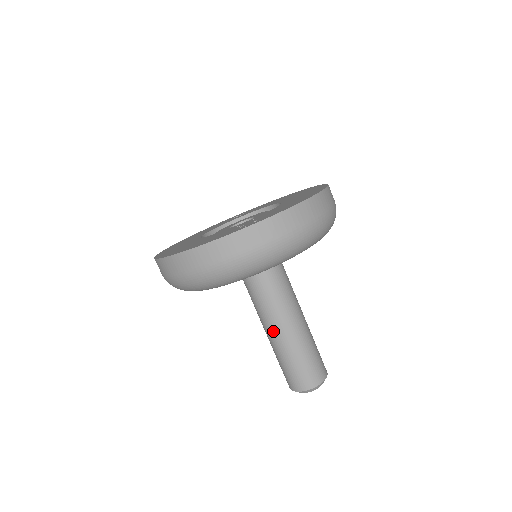
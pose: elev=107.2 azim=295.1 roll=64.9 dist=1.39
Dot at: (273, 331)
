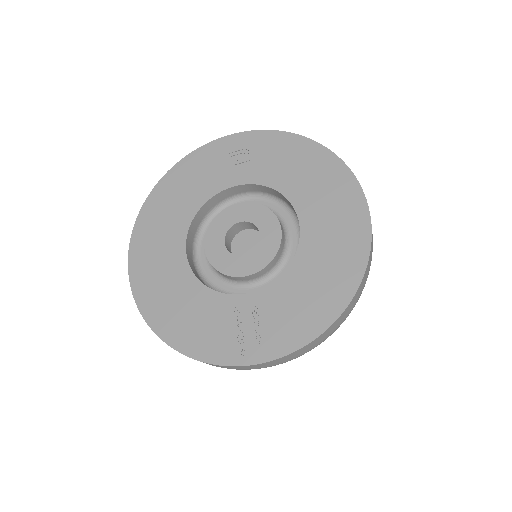
Dot at: occluded
